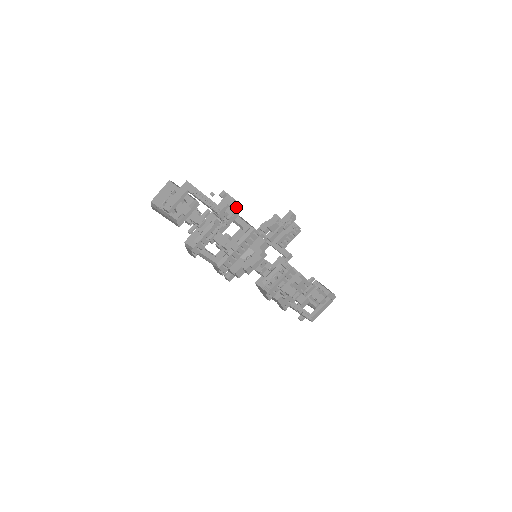
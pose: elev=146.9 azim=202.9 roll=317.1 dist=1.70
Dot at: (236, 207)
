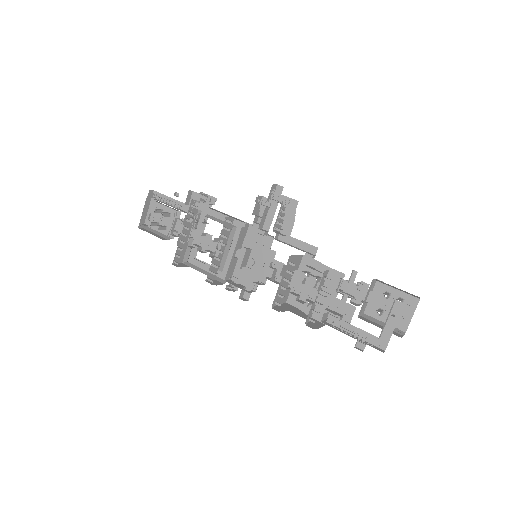
Dot at: occluded
